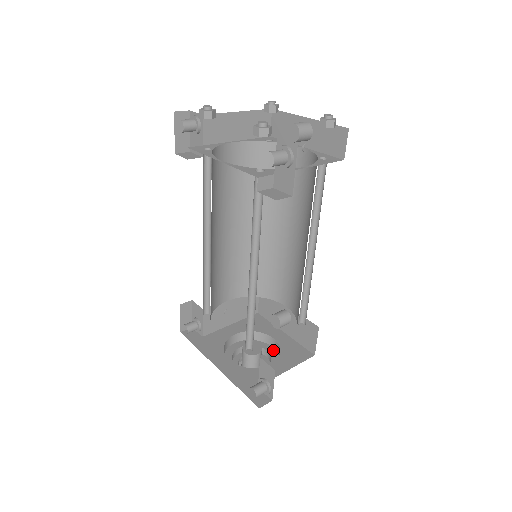
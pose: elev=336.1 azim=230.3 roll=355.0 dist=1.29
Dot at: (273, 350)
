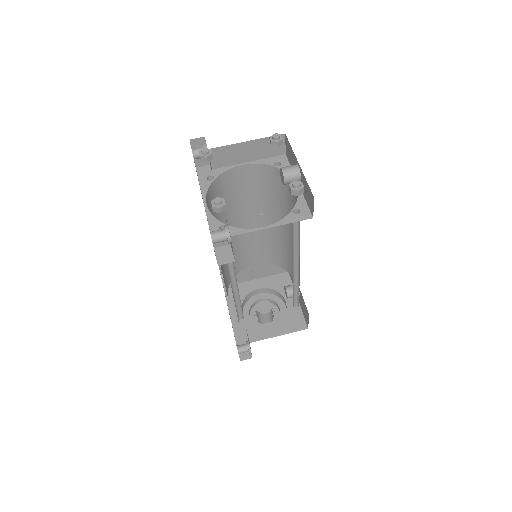
Dot at: (284, 310)
